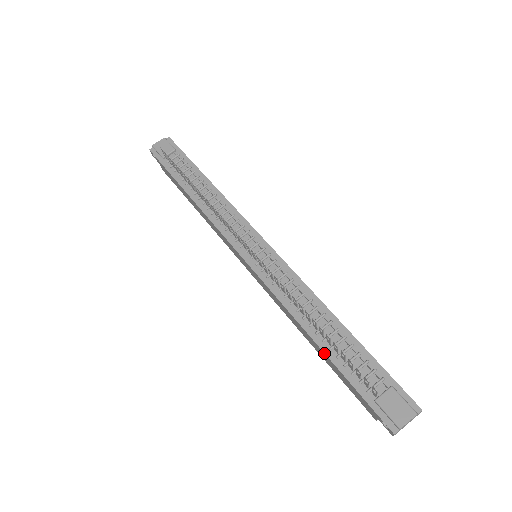
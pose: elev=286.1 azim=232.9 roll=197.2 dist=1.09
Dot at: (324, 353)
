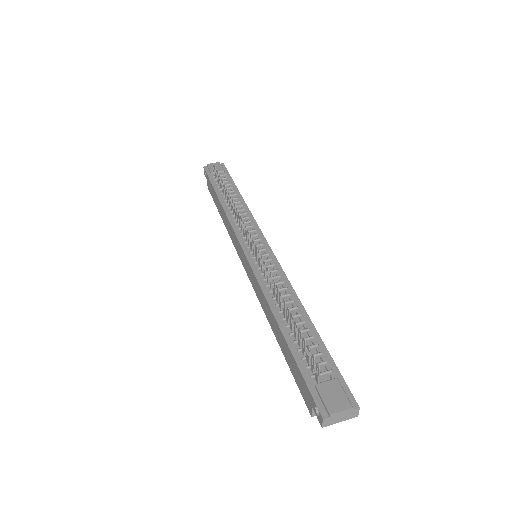
Dot at: (283, 336)
